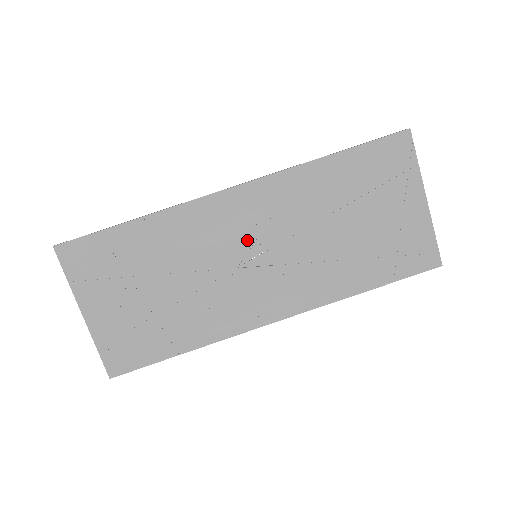
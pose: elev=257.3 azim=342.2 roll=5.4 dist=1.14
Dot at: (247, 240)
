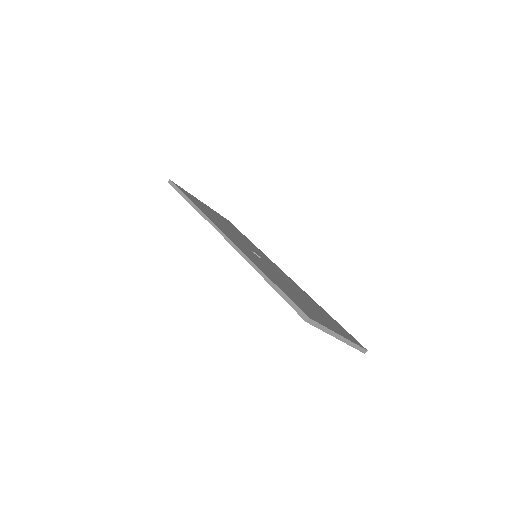
Dot at: occluded
